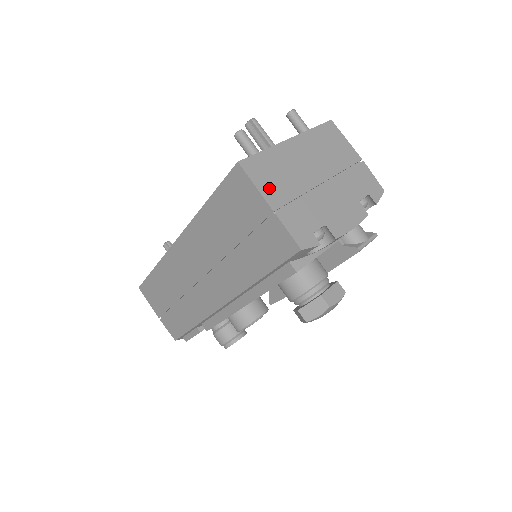
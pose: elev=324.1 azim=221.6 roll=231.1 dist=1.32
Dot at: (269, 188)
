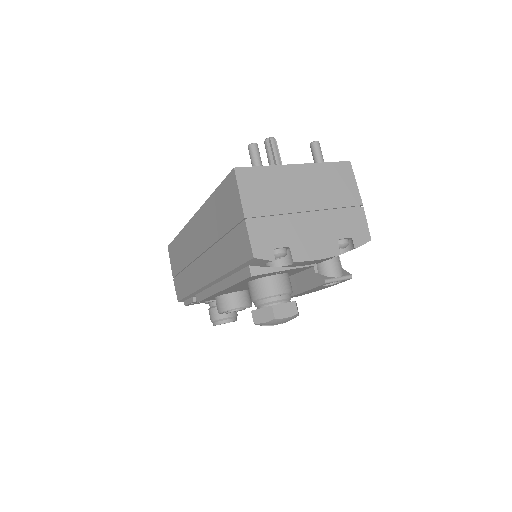
Dot at: (251, 198)
